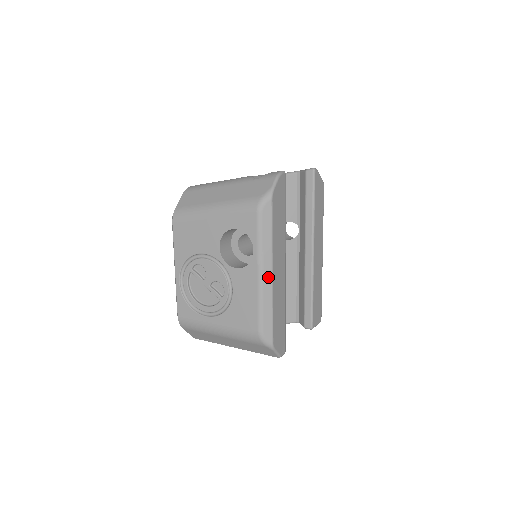
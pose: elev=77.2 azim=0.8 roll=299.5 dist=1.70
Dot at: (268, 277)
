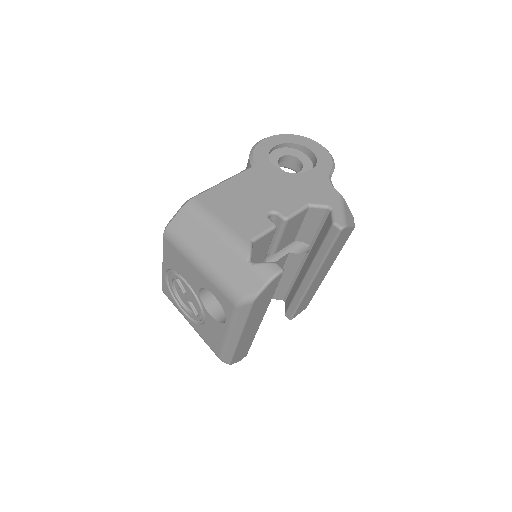
Dot at: (235, 338)
